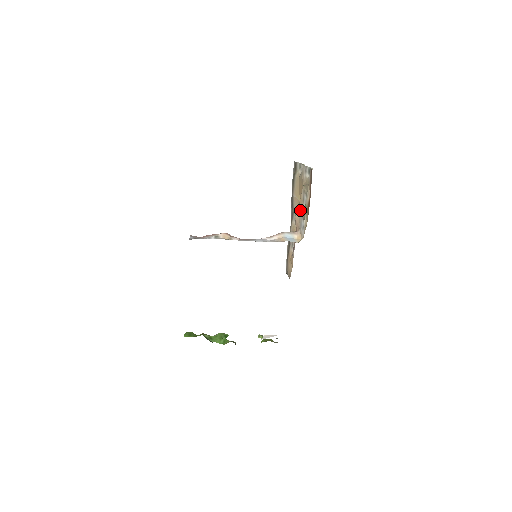
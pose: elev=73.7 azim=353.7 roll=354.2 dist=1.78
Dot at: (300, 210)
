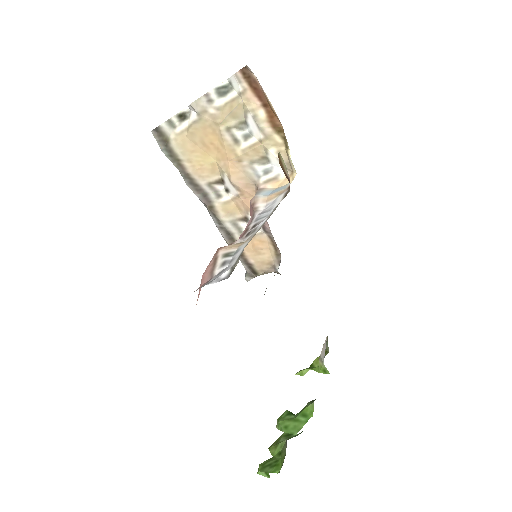
Dot at: (237, 161)
